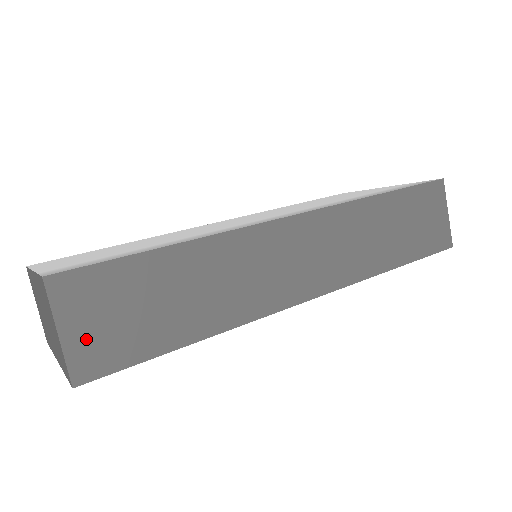
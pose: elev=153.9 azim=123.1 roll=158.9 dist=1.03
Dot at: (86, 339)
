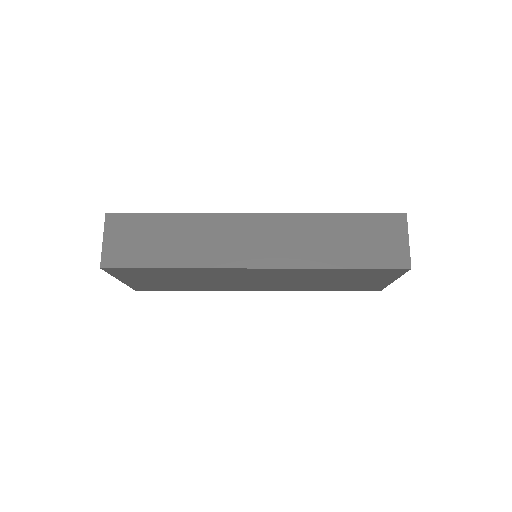
Dot at: (114, 247)
